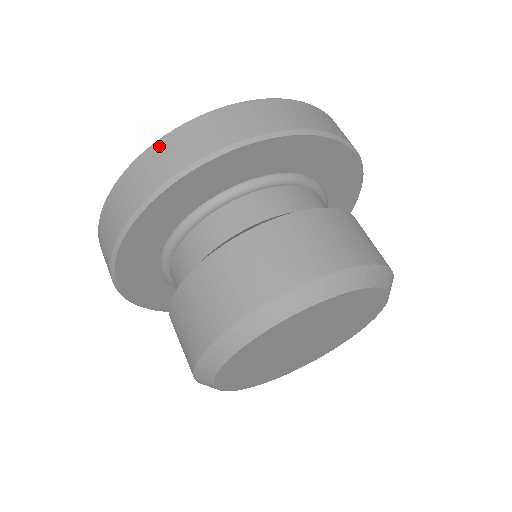
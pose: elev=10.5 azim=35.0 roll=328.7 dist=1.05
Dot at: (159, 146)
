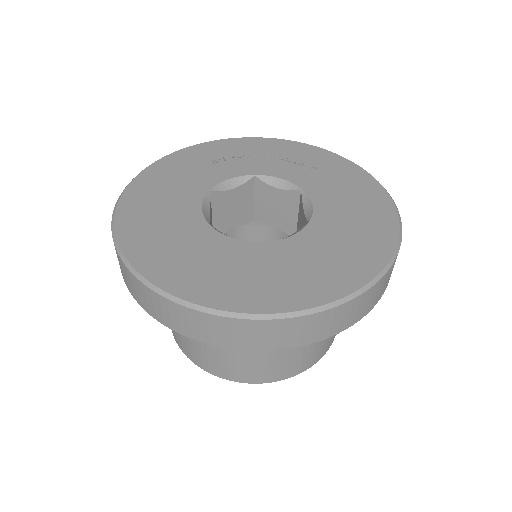
Dot at: (143, 288)
